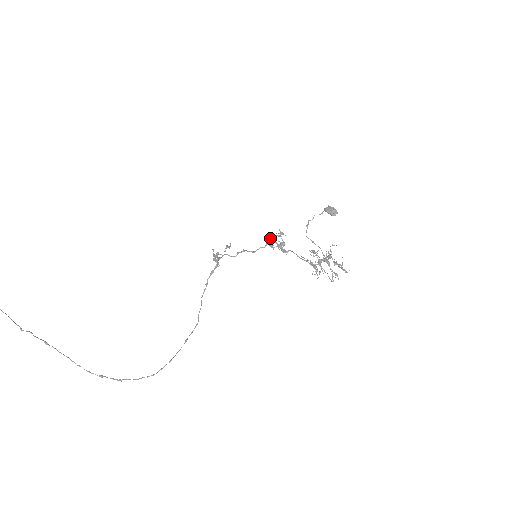
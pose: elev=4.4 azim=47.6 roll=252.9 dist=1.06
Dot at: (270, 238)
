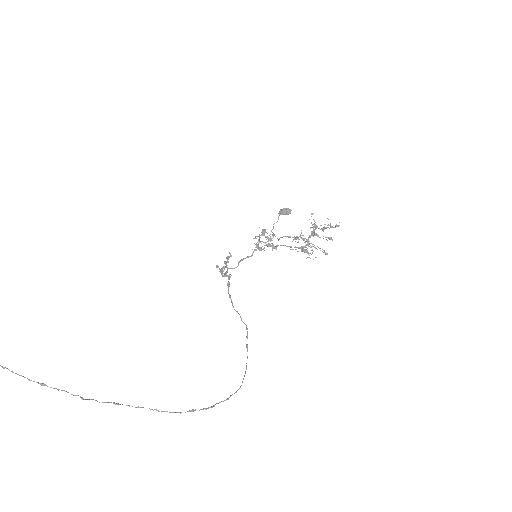
Dot at: (255, 244)
